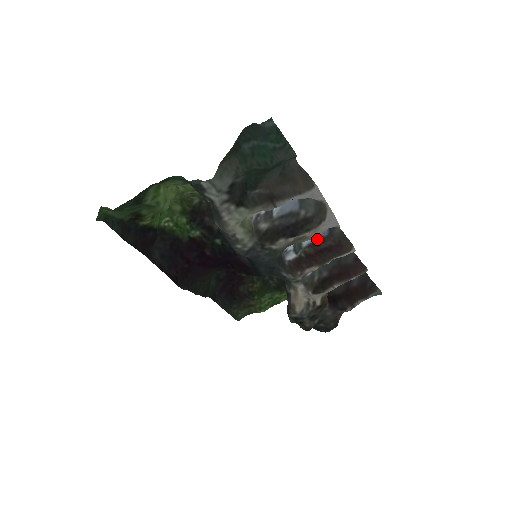
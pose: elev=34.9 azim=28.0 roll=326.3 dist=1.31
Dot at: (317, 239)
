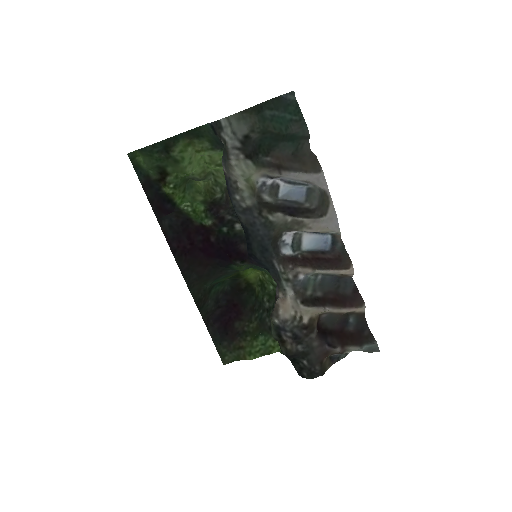
Dot at: (318, 249)
